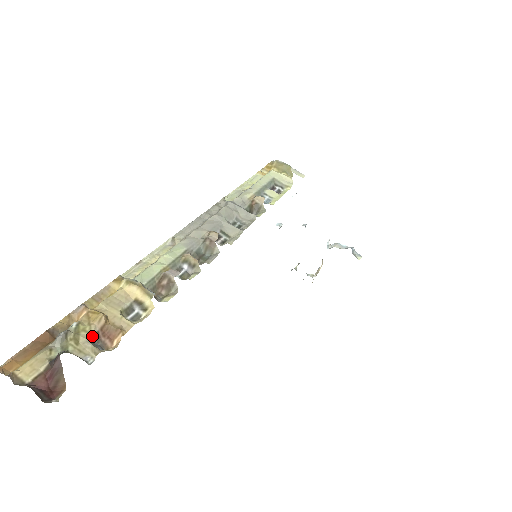
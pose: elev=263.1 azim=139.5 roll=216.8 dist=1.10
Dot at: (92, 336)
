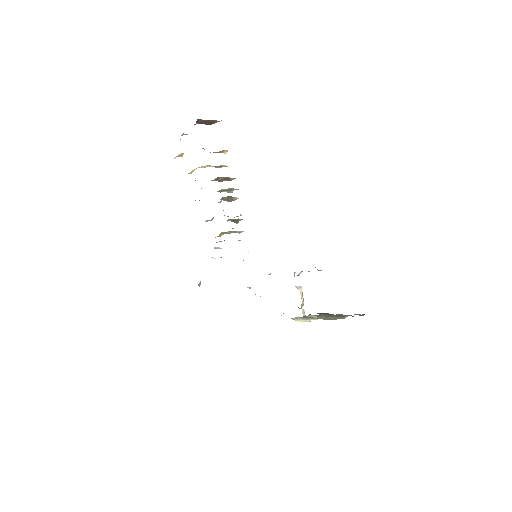
Dot at: occluded
